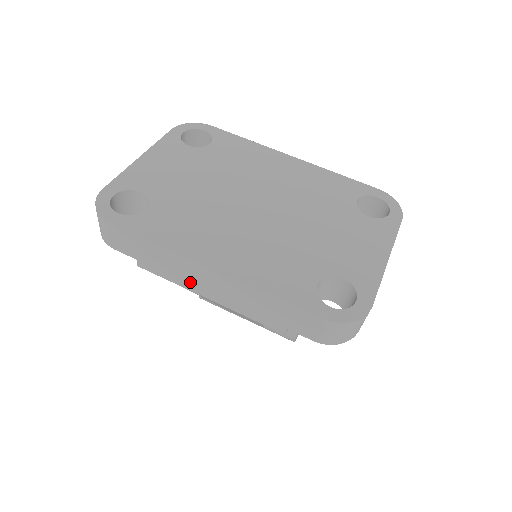
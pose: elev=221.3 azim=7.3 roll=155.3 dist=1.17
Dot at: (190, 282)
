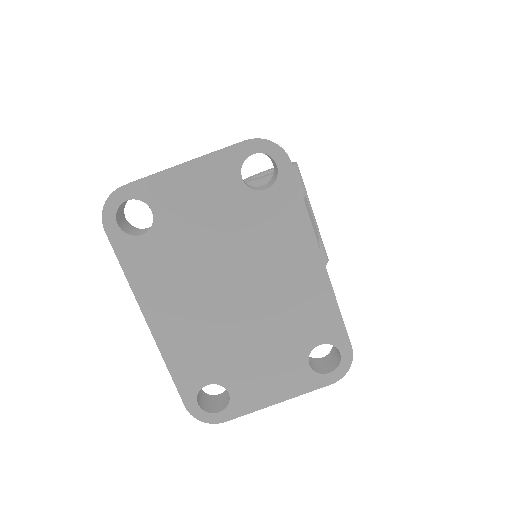
Dot at: occluded
